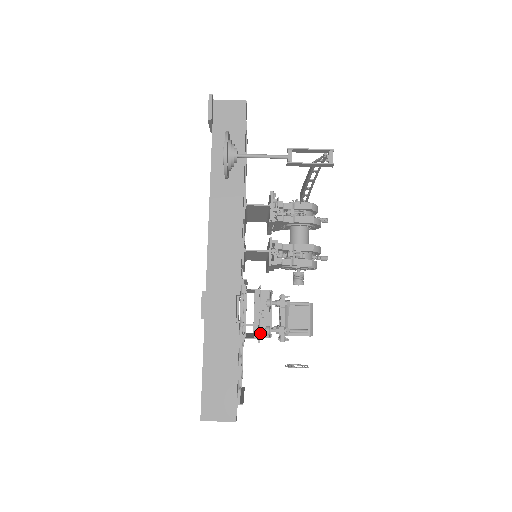
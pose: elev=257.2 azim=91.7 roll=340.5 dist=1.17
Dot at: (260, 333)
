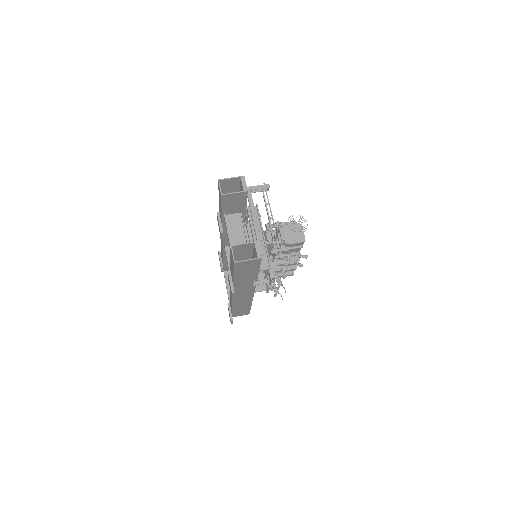
Dot at: occluded
